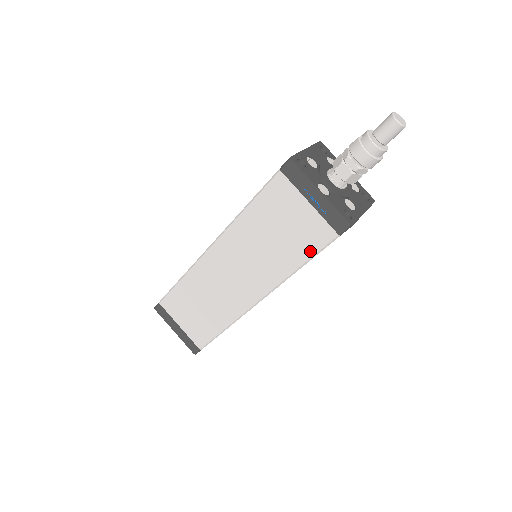
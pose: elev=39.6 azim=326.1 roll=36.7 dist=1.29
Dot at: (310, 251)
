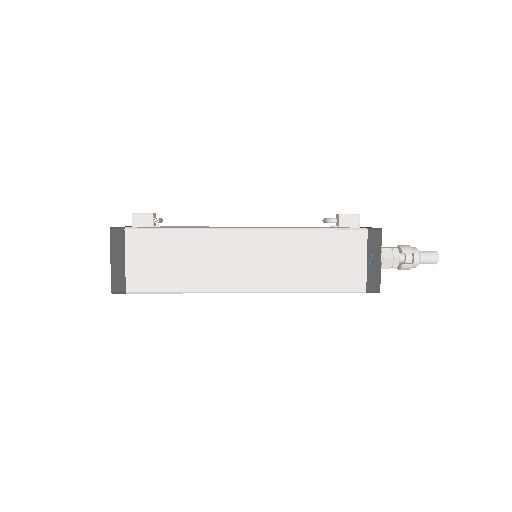
Dot at: occluded
